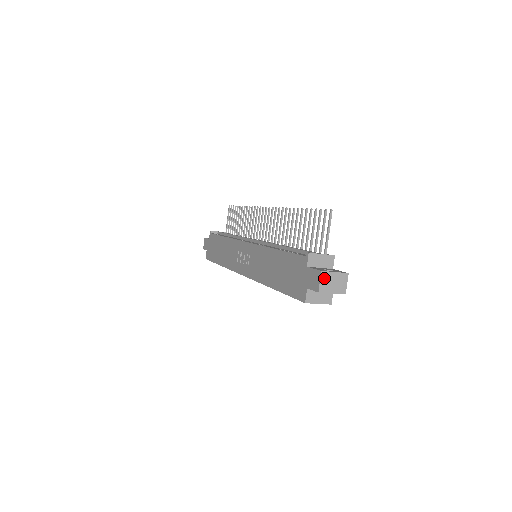
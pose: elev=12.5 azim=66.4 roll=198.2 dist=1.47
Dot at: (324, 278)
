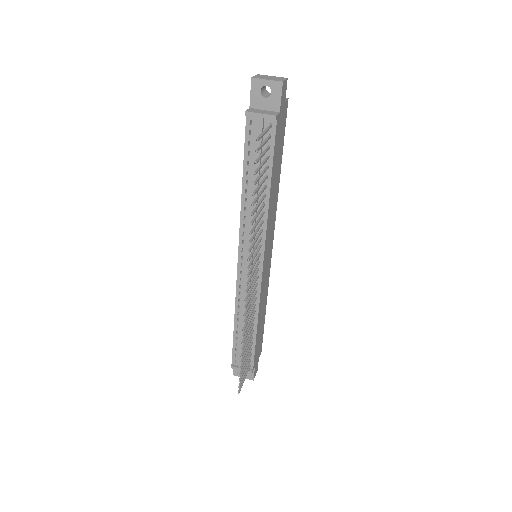
Dot at: occluded
